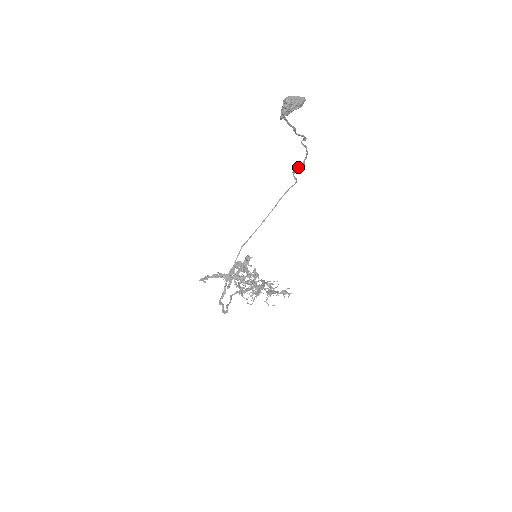
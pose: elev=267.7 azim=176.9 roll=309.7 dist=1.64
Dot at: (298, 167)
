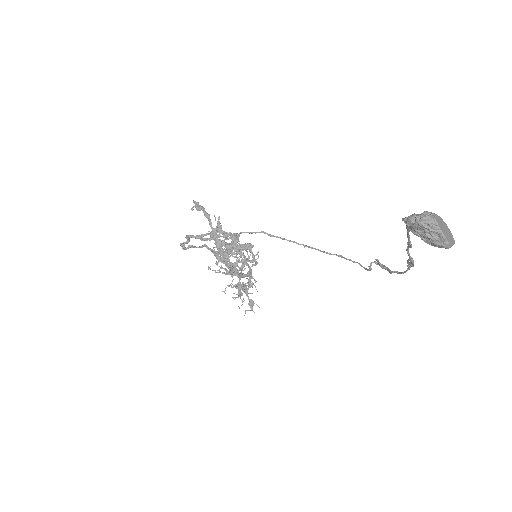
Dot at: (384, 265)
